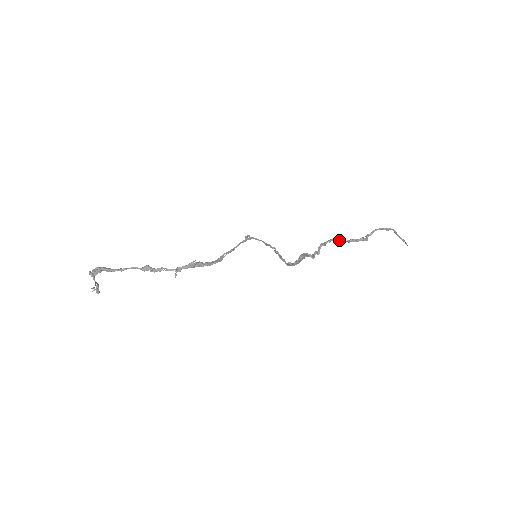
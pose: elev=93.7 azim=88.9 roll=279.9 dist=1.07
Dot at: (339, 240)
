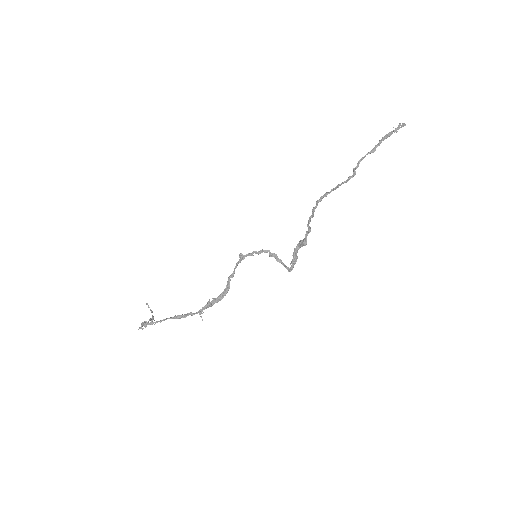
Dot at: (326, 195)
